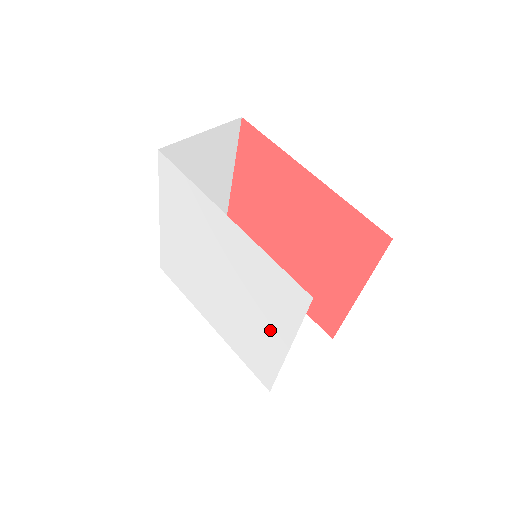
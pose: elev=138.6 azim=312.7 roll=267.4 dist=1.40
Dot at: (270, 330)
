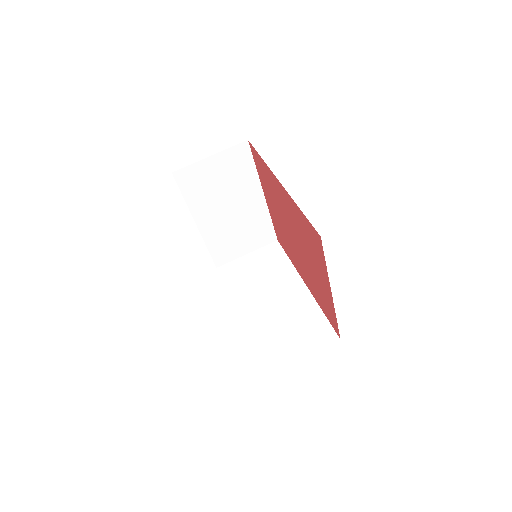
Dot at: occluded
